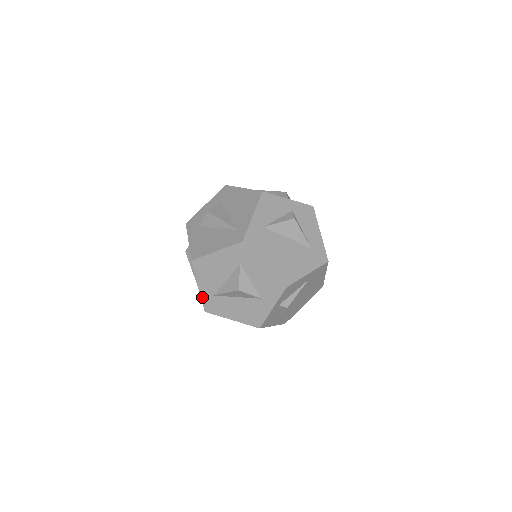
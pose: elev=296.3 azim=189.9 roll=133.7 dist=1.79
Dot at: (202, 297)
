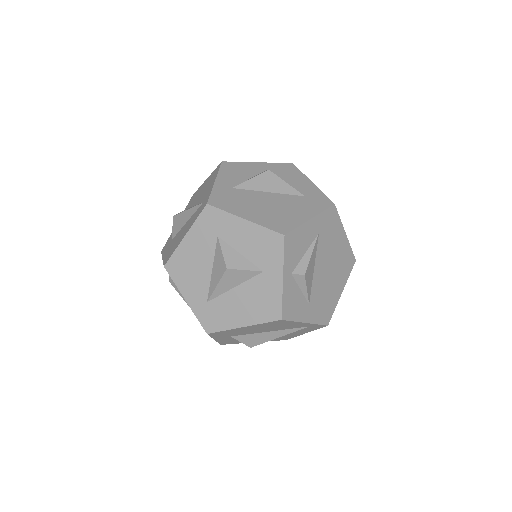
Dot at: (195, 313)
